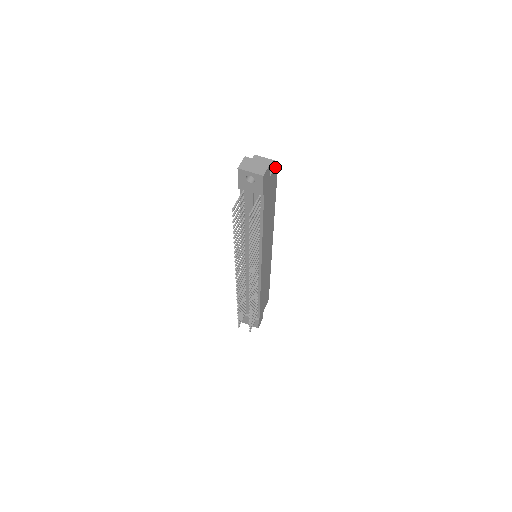
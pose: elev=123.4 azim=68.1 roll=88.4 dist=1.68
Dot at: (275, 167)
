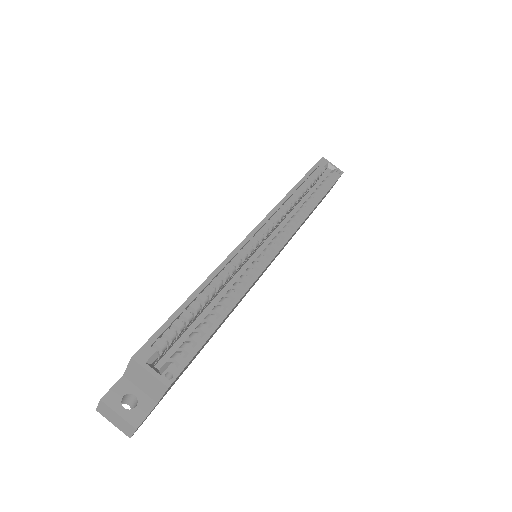
Dot at: (165, 391)
